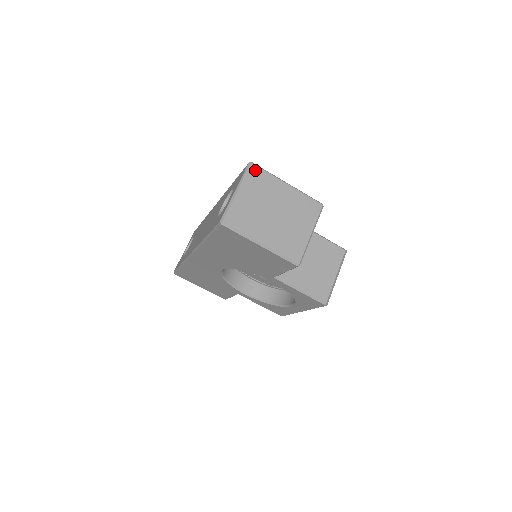
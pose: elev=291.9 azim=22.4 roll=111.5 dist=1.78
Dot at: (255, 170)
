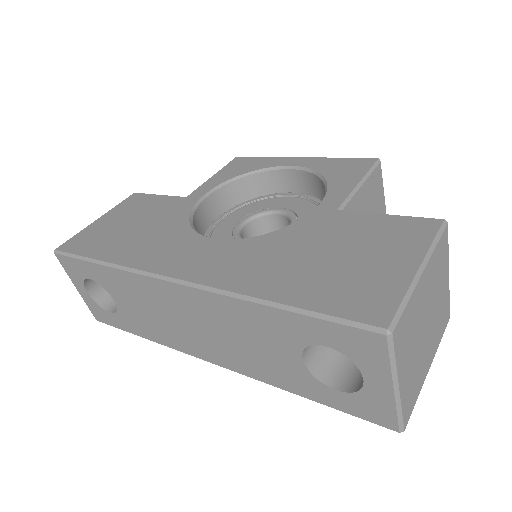
Dot at: (399, 331)
